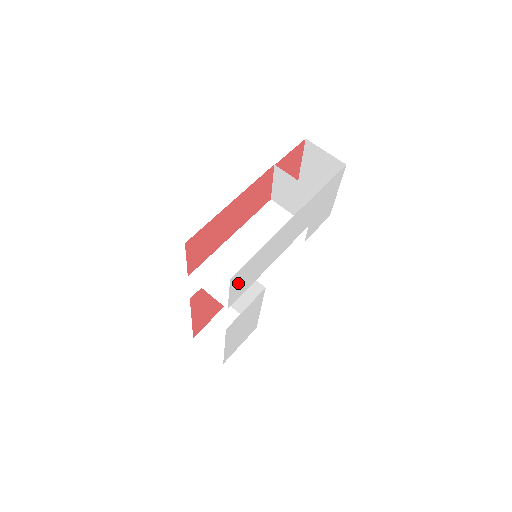
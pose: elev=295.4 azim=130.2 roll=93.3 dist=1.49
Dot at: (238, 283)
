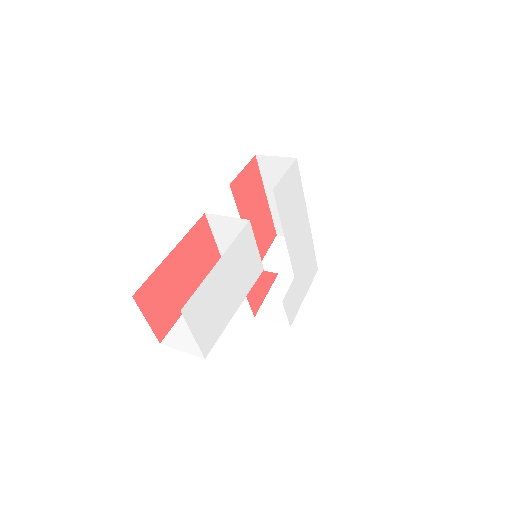
Dot at: (289, 181)
